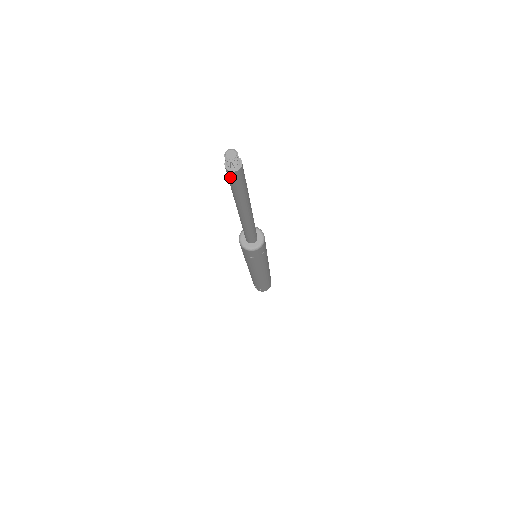
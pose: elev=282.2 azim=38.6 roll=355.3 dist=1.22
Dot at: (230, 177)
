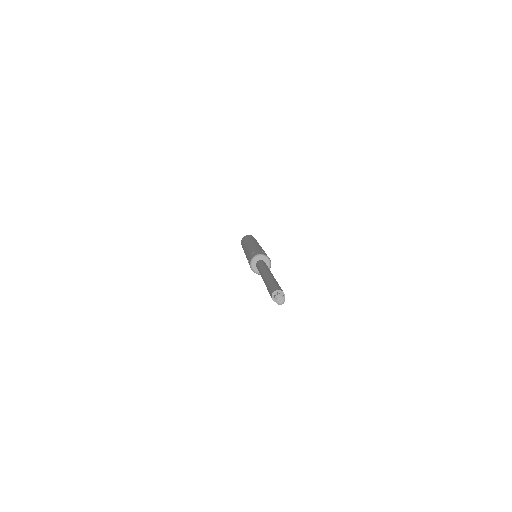
Dot at: occluded
